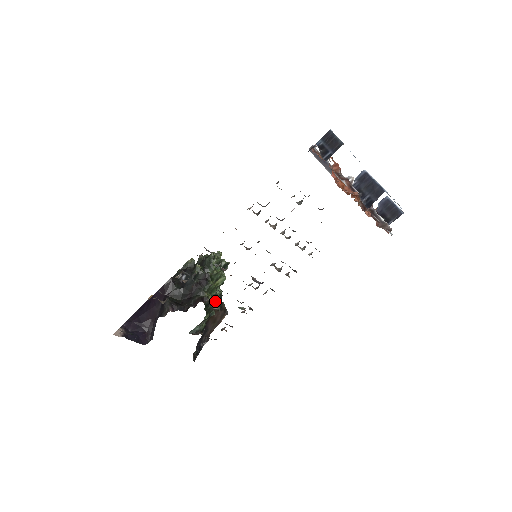
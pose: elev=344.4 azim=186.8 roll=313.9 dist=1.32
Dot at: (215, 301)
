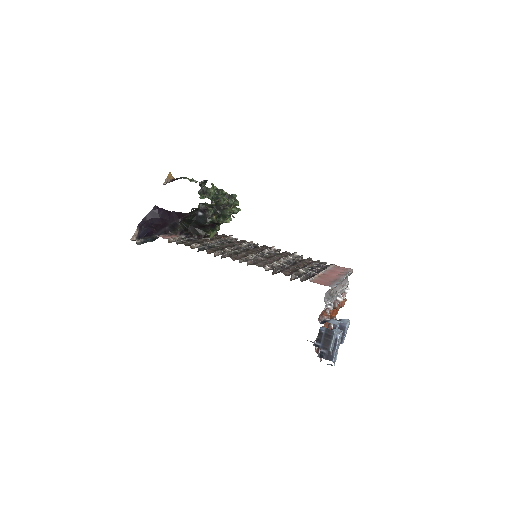
Dot at: occluded
